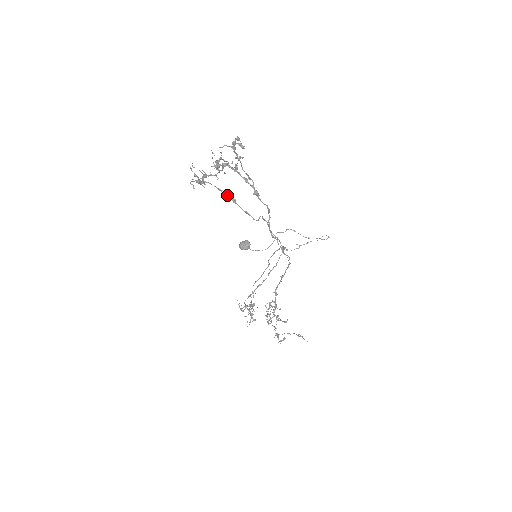
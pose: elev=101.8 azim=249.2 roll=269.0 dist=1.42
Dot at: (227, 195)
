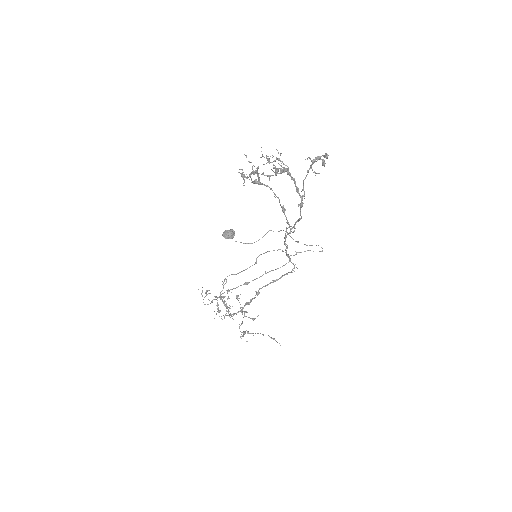
Dot at: occluded
